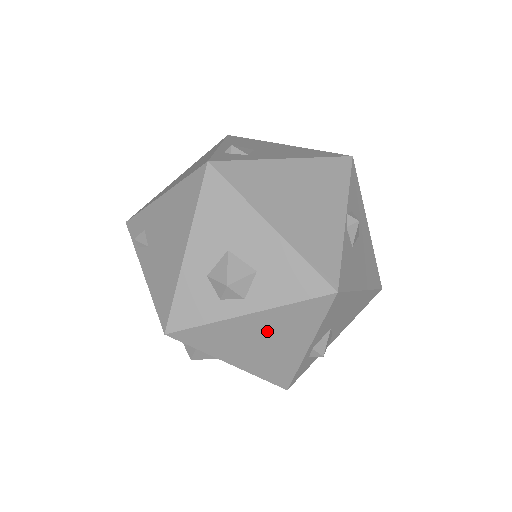
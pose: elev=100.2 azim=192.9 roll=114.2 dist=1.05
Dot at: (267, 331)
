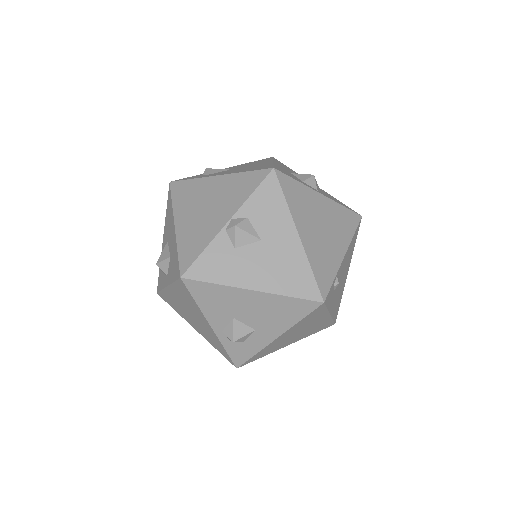
Dot at: (184, 304)
